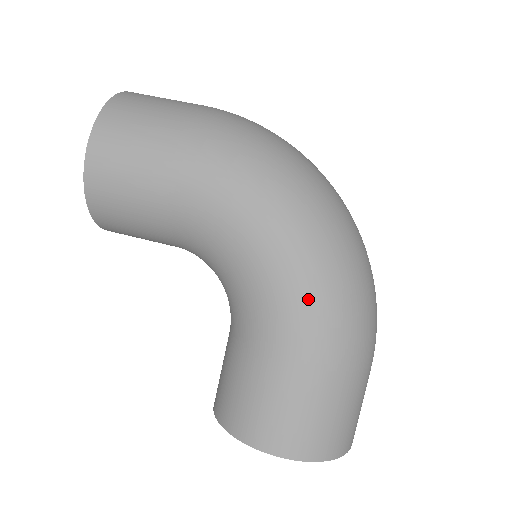
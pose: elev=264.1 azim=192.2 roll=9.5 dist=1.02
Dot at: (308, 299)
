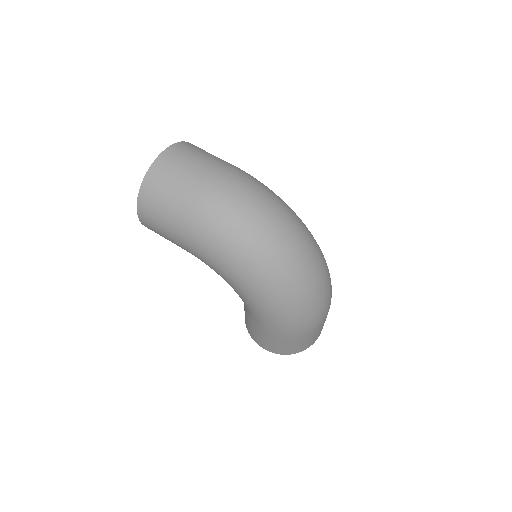
Dot at: (264, 316)
